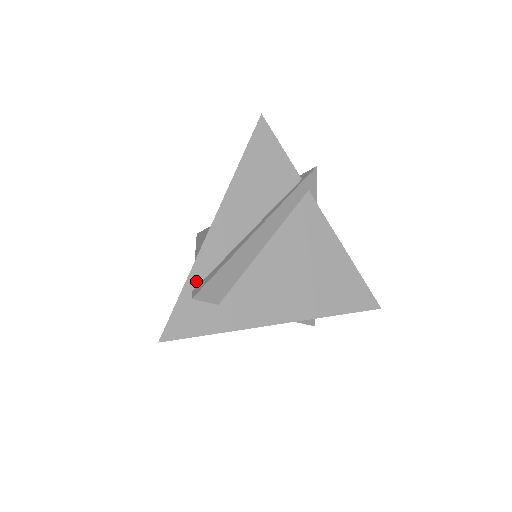
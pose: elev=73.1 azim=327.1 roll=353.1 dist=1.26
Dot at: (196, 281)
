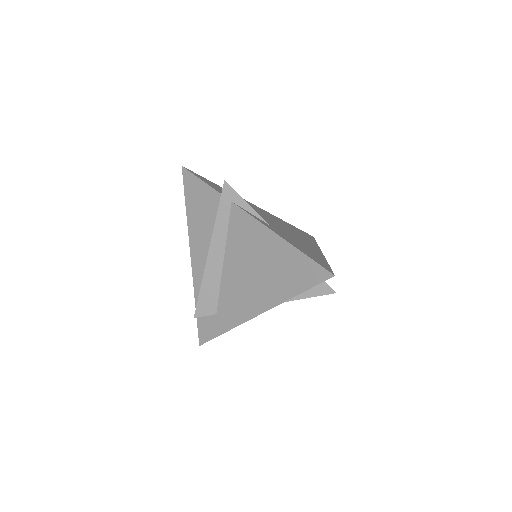
Dot at: occluded
